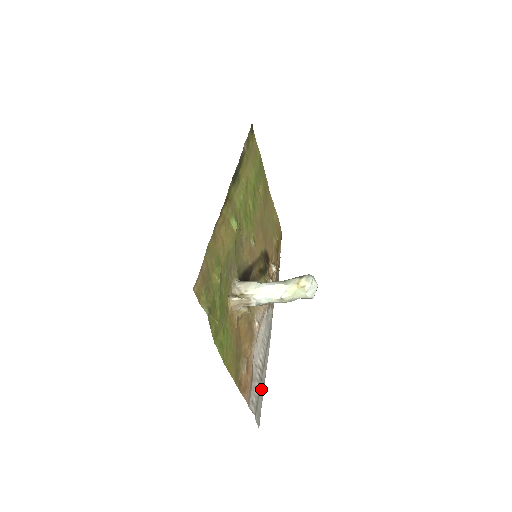
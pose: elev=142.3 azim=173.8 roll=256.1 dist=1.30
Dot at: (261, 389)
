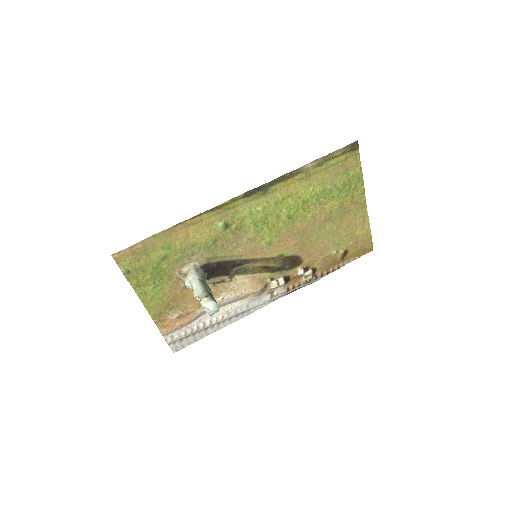
Dot at: (197, 336)
